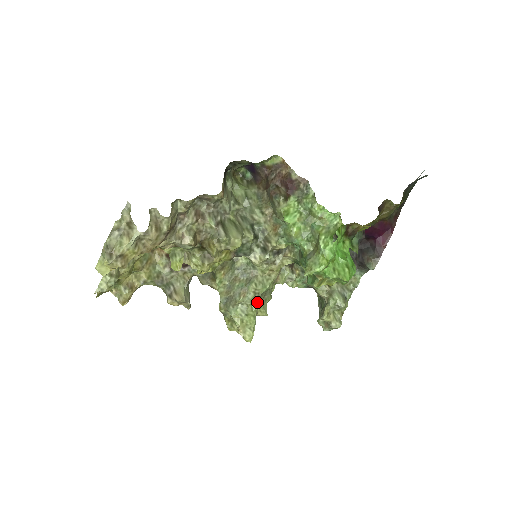
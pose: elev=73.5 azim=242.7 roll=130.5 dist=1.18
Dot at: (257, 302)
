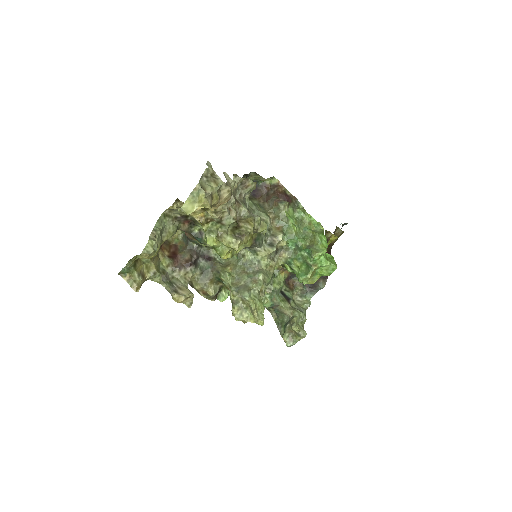
Dot at: (263, 292)
